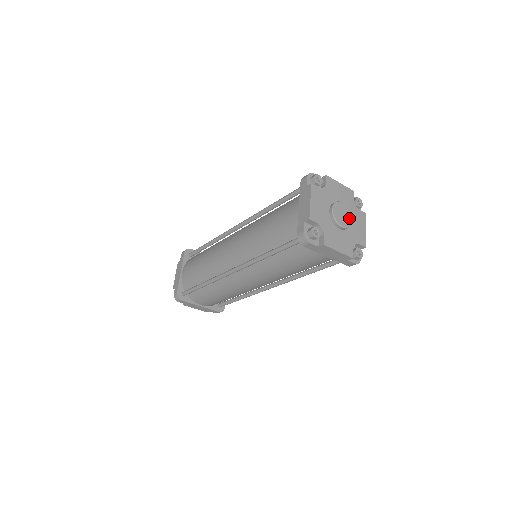
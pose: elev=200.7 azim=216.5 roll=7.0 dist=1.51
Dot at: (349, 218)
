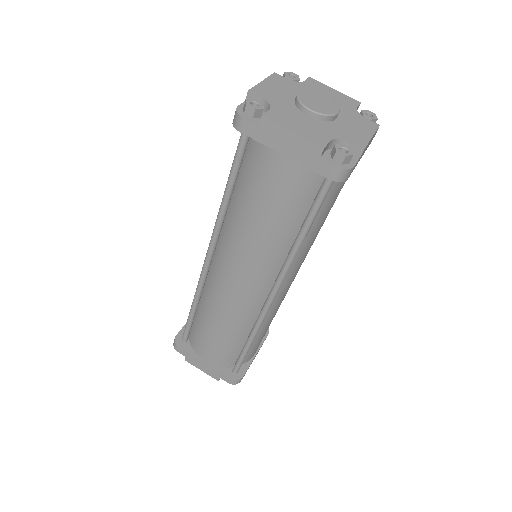
Dot at: (331, 109)
